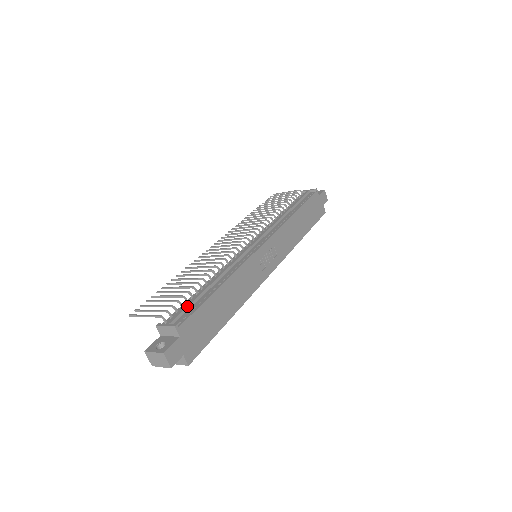
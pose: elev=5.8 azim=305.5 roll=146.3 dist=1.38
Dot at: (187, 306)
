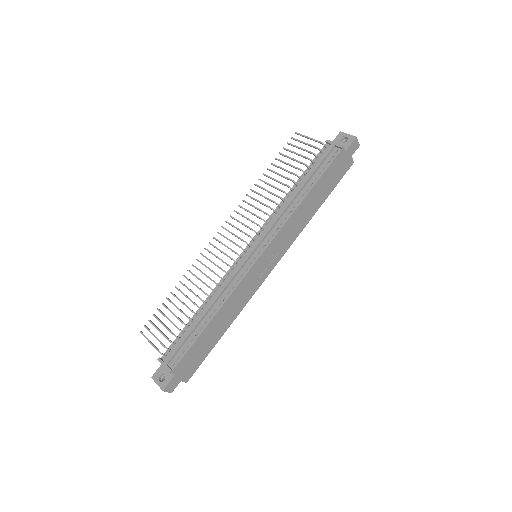
Dot at: (181, 344)
